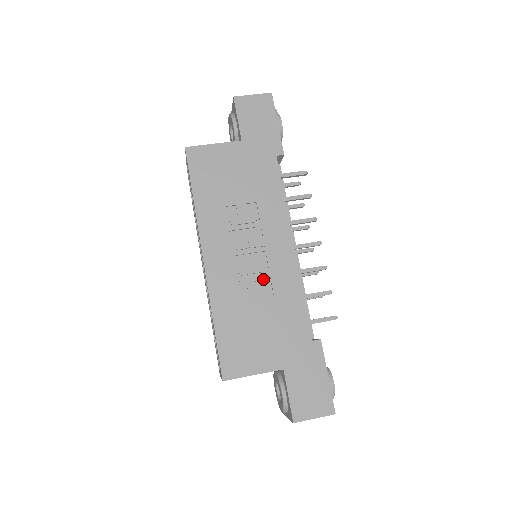
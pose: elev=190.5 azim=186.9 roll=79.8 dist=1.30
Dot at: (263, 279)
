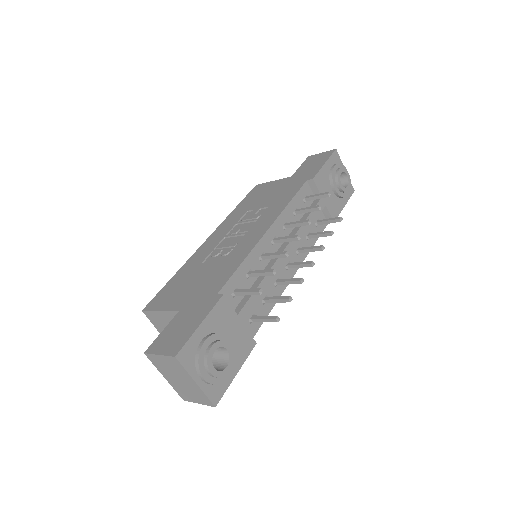
Dot at: (227, 250)
